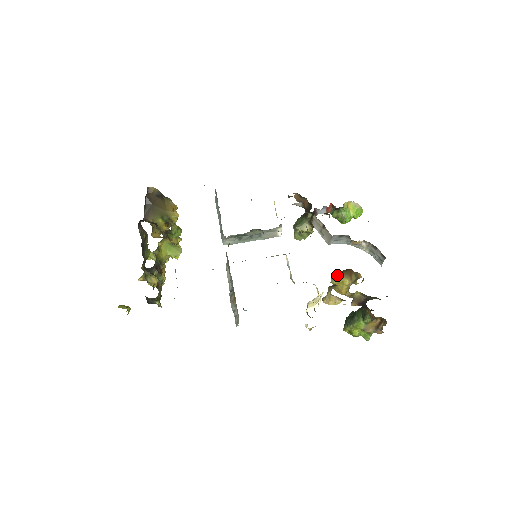
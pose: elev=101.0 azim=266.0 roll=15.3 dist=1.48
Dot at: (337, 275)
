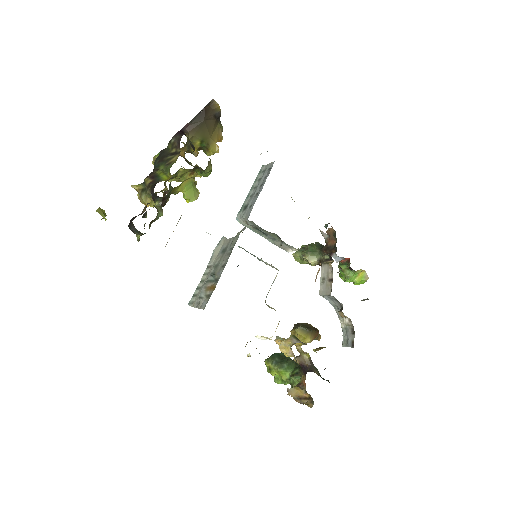
Dot at: (306, 330)
